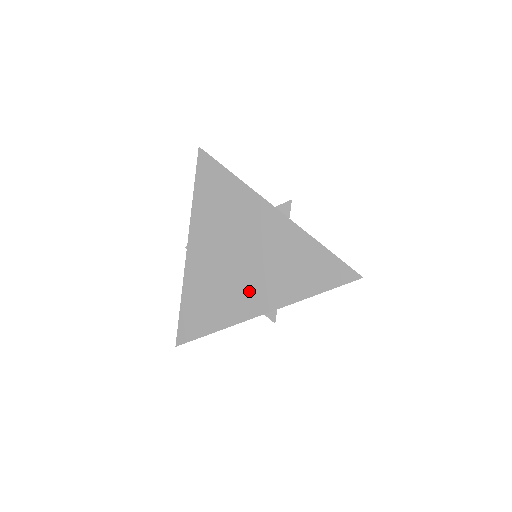
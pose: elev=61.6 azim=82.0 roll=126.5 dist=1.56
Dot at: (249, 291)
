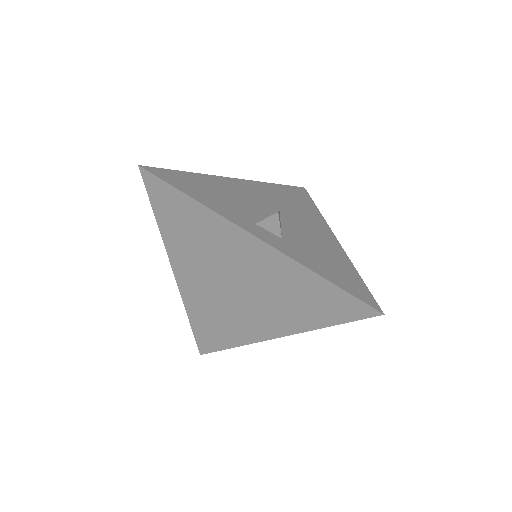
Dot at: (256, 317)
